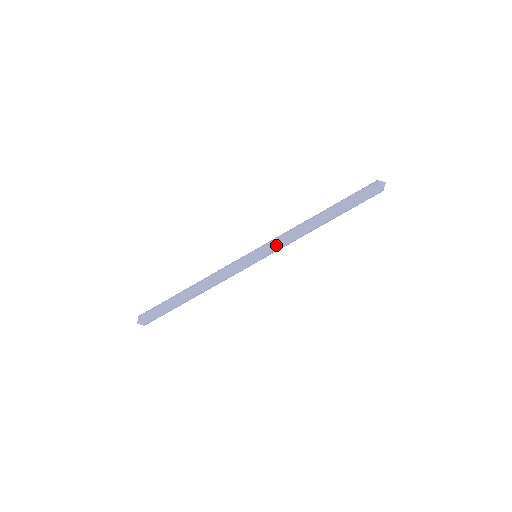
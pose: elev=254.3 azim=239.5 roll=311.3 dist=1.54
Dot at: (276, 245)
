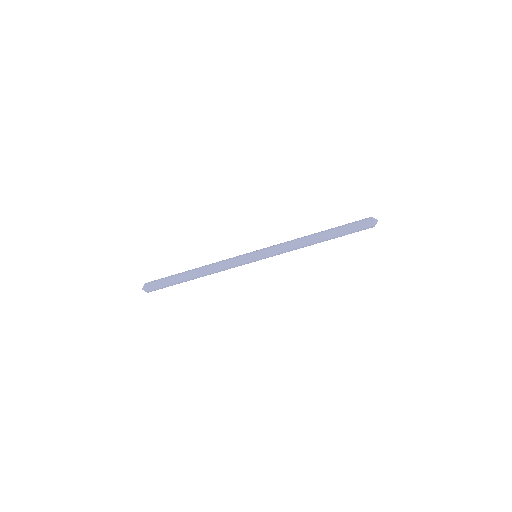
Dot at: (276, 253)
